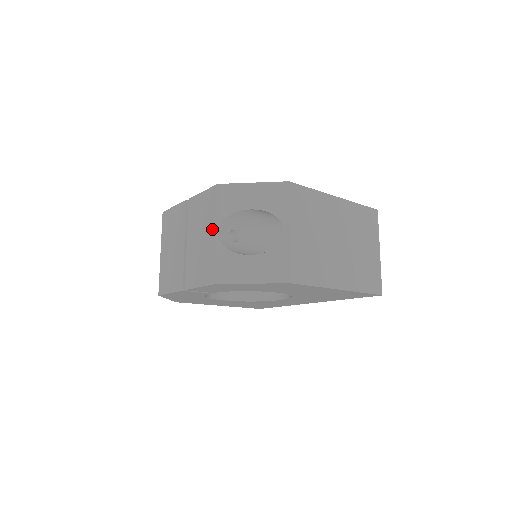
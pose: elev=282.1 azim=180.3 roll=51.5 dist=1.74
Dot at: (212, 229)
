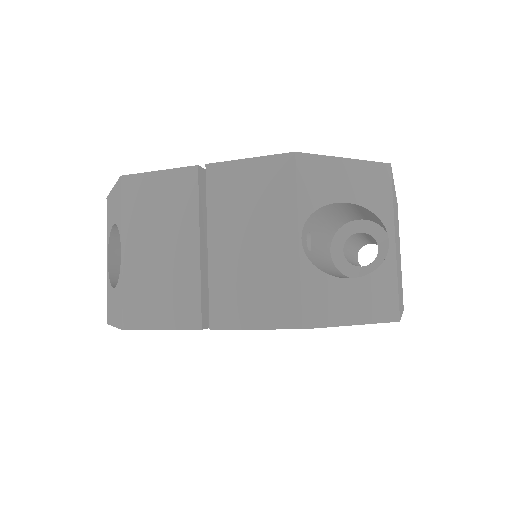
Dot at: (286, 231)
